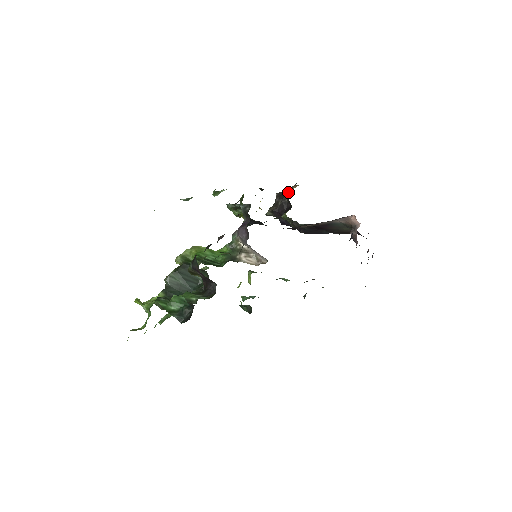
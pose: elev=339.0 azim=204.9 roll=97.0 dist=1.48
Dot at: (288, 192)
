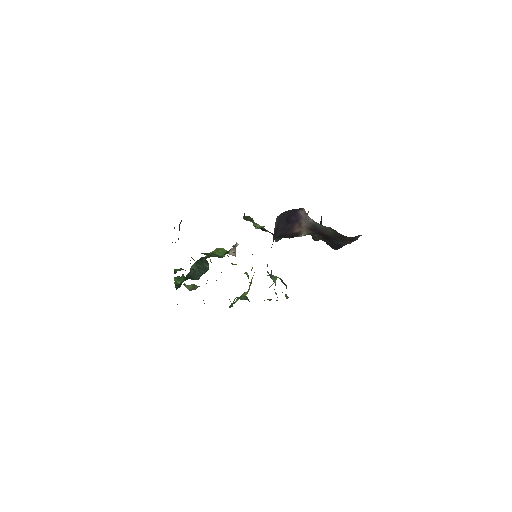
Dot at: occluded
